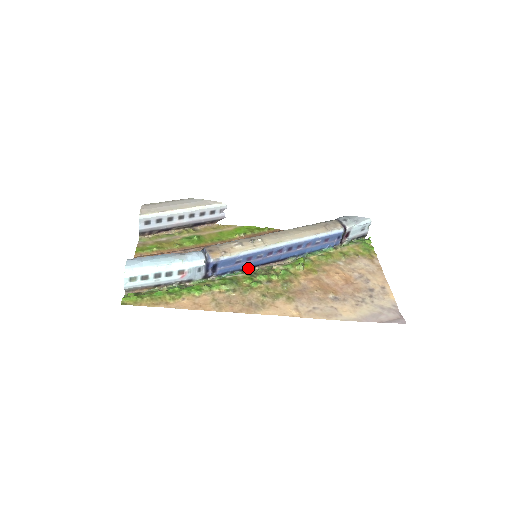
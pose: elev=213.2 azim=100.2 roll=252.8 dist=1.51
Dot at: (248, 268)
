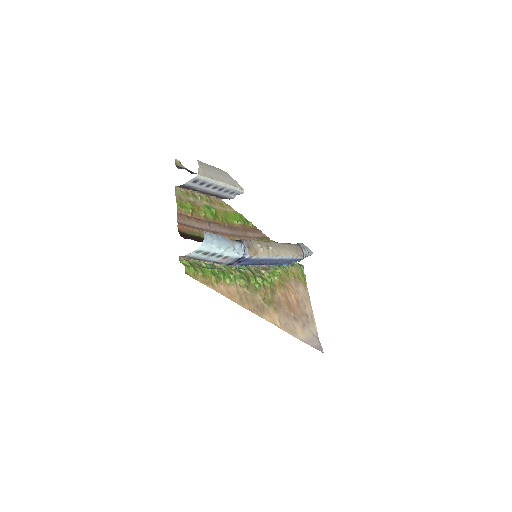
Dot at: occluded
